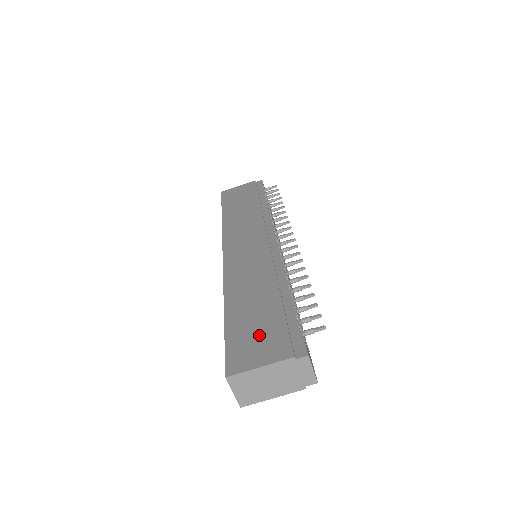
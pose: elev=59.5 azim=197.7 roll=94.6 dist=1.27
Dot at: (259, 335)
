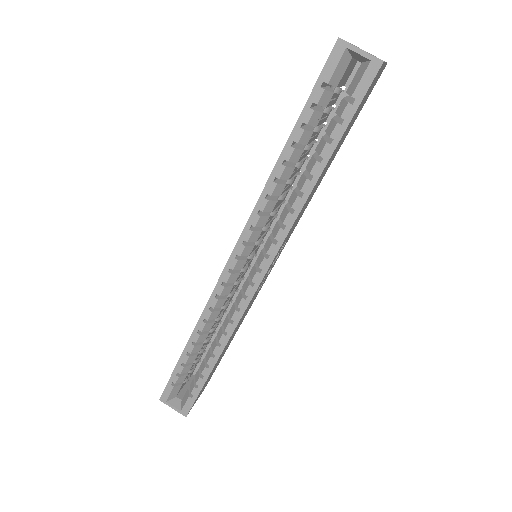
Dot at: occluded
